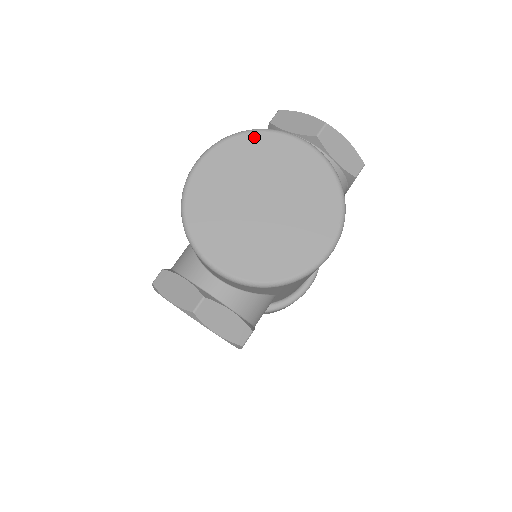
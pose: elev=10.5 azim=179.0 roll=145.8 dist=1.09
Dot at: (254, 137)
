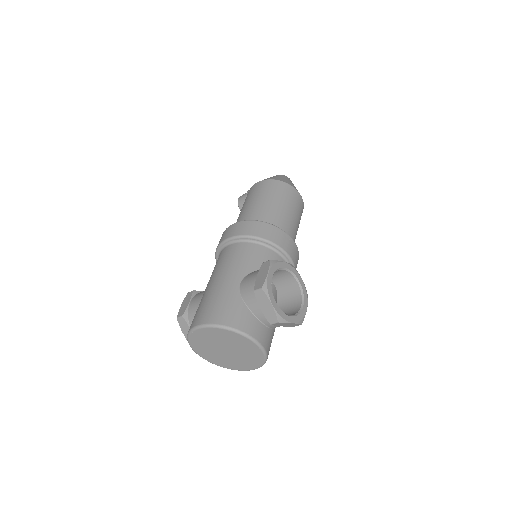
Dot at: (228, 332)
